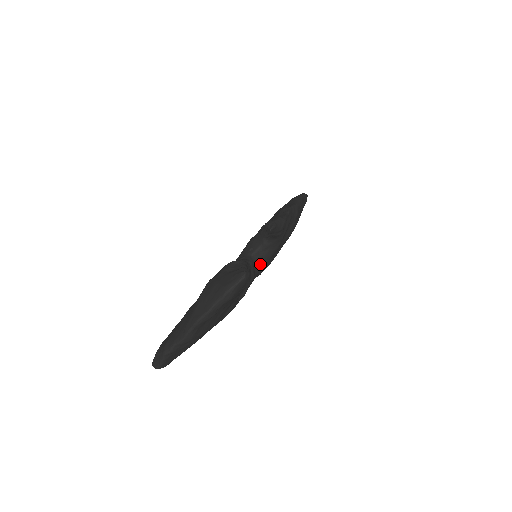
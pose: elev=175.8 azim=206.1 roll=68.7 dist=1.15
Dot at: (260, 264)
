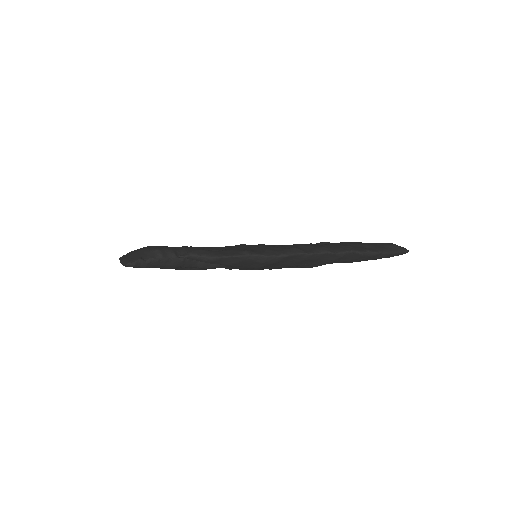
Dot at: occluded
